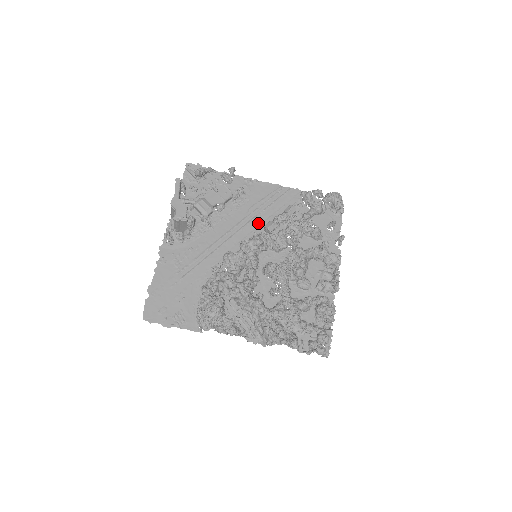
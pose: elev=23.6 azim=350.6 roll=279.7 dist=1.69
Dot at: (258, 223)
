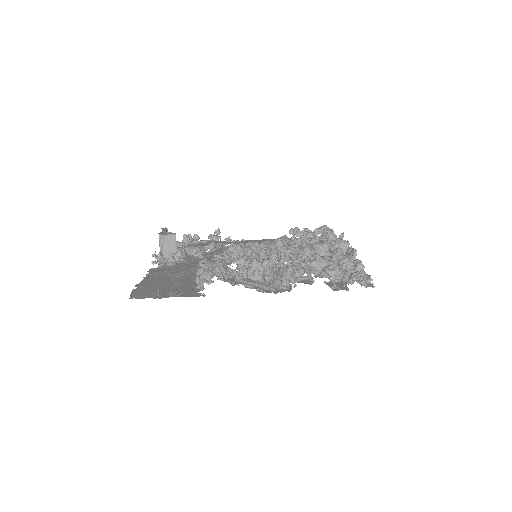
Dot at: occluded
